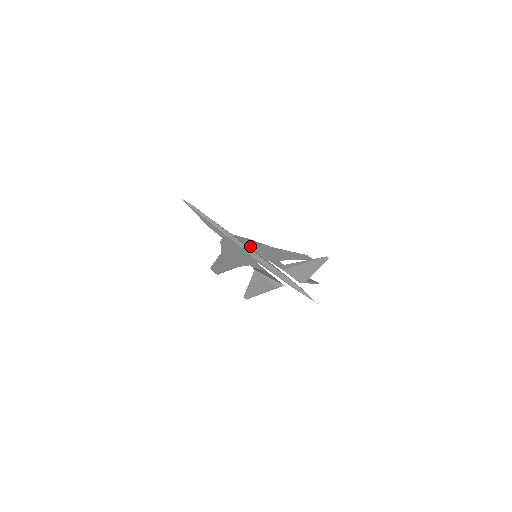
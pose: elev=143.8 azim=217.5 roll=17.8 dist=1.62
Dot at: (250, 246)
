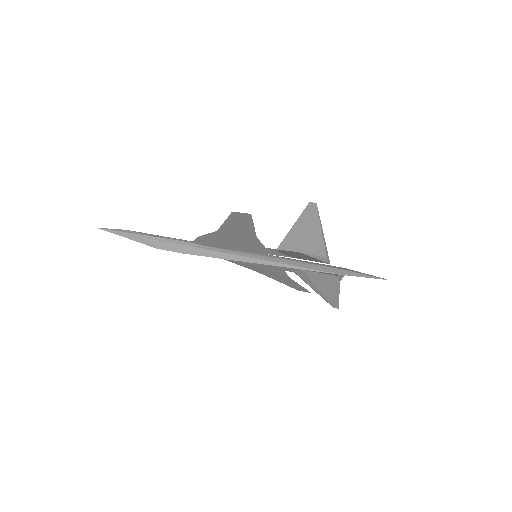
Dot at: occluded
